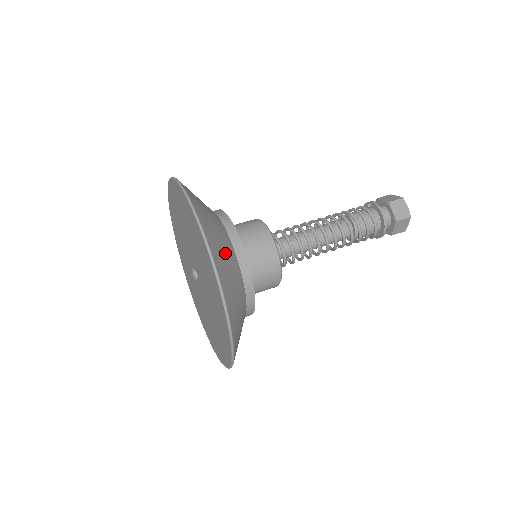
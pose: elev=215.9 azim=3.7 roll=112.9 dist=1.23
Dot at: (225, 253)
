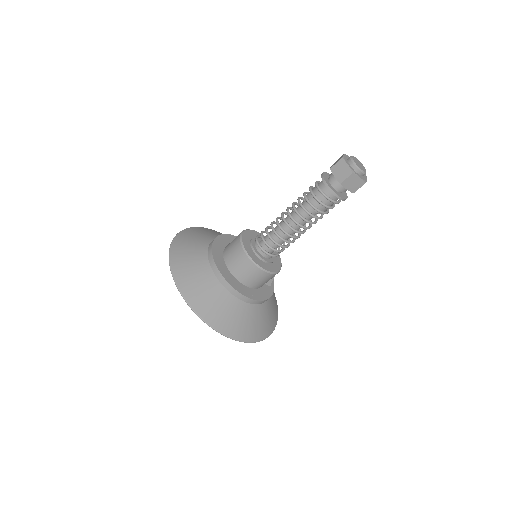
Dot at: (197, 277)
